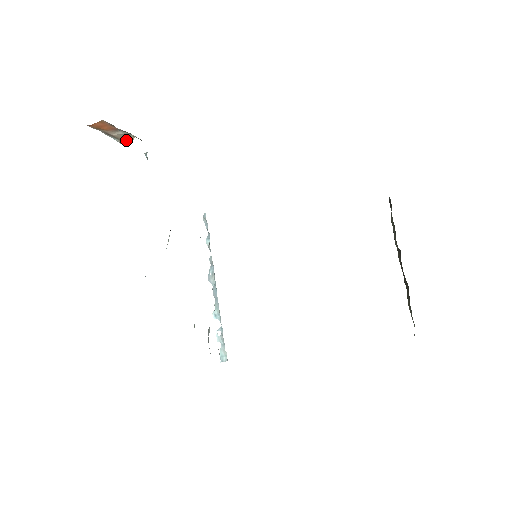
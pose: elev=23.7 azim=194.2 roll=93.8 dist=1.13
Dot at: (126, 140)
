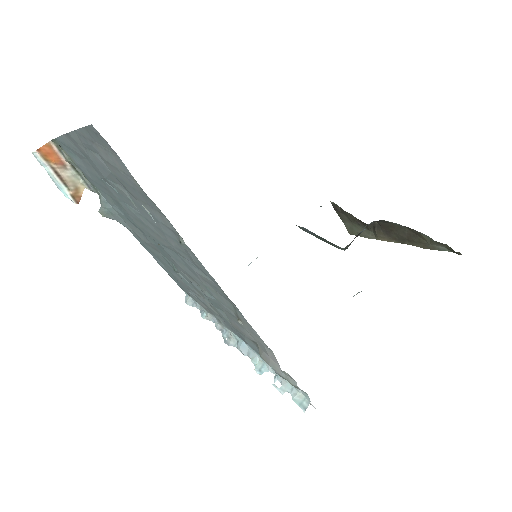
Dot at: (76, 192)
